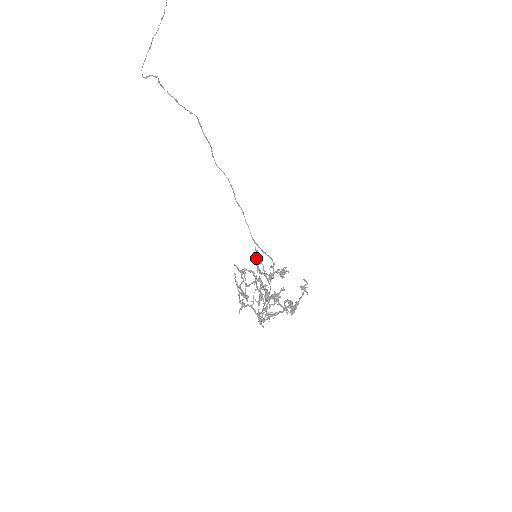
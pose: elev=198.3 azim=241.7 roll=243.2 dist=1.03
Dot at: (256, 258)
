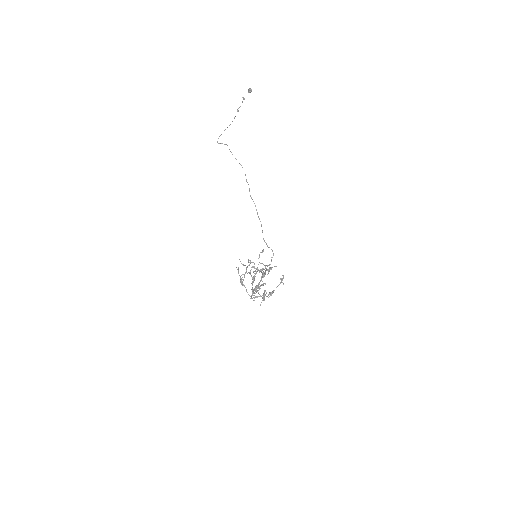
Dot at: occluded
